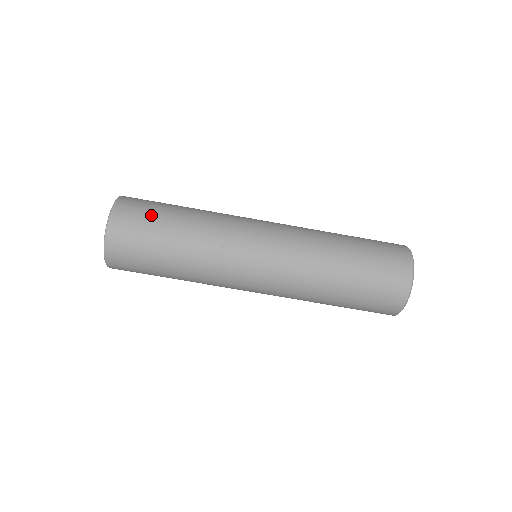
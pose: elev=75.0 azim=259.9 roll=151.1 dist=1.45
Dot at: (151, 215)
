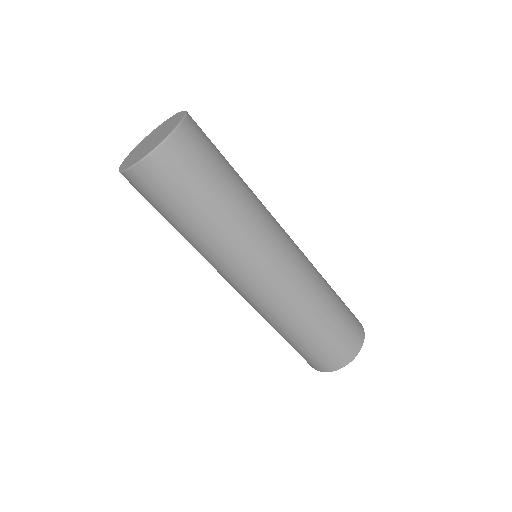
Dot at: (205, 170)
